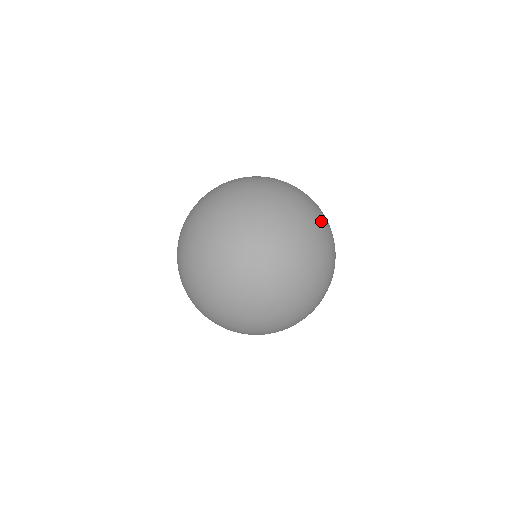
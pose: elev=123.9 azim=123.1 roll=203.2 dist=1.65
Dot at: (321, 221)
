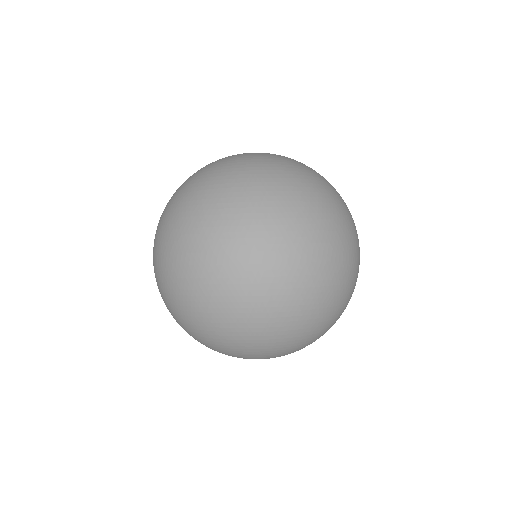
Dot at: (287, 177)
